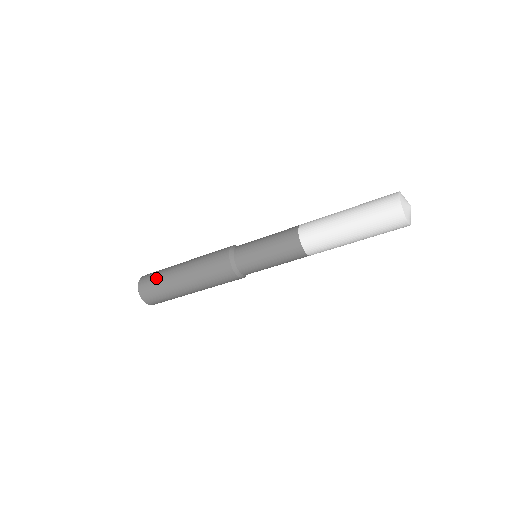
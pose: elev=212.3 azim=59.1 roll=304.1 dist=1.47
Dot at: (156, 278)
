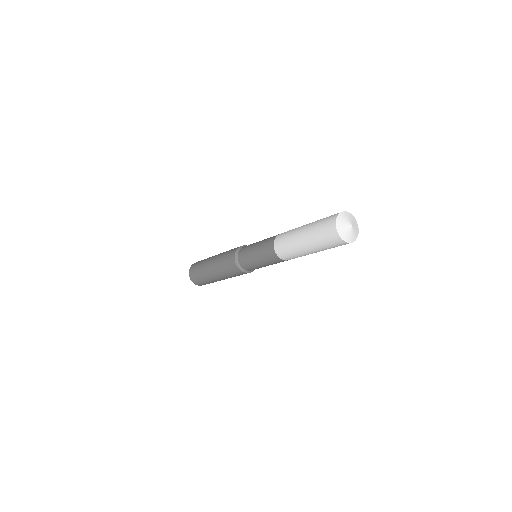
Dot at: (199, 264)
